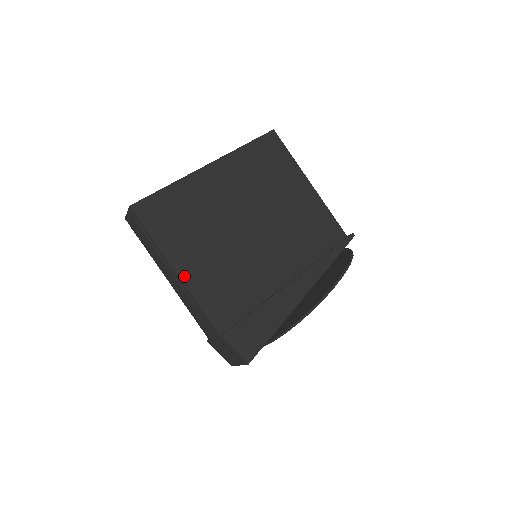
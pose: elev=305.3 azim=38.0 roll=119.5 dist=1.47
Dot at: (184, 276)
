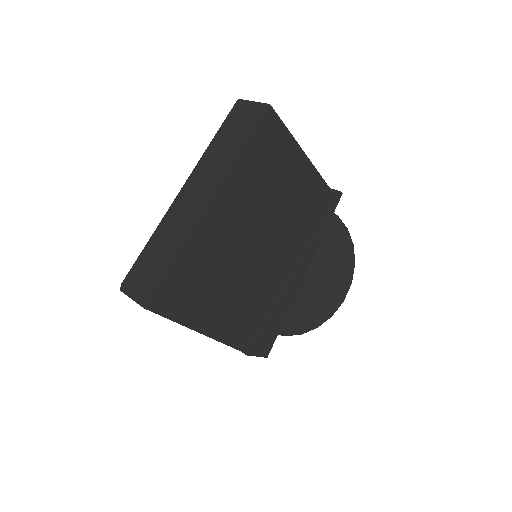
Dot at: (209, 332)
